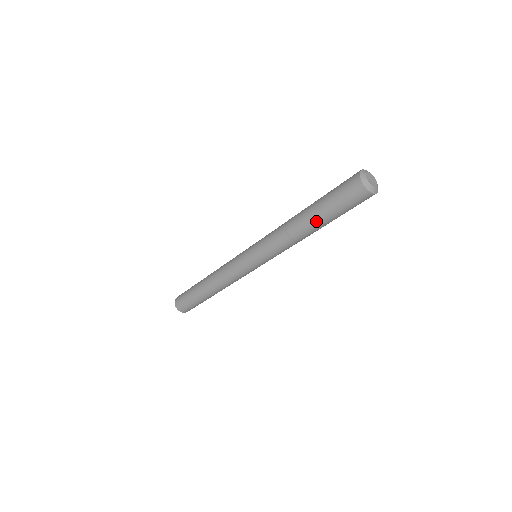
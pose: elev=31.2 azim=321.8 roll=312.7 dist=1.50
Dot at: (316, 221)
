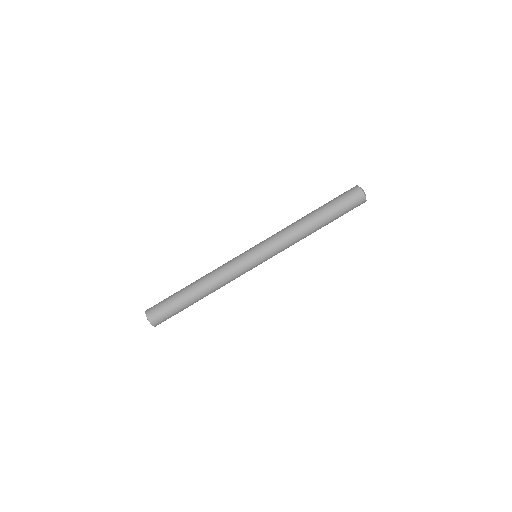
Dot at: (319, 211)
